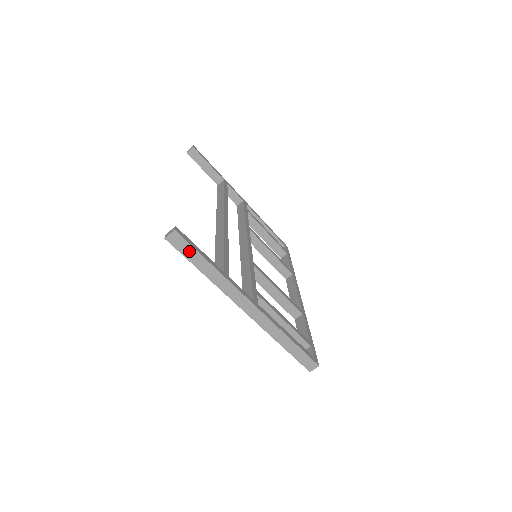
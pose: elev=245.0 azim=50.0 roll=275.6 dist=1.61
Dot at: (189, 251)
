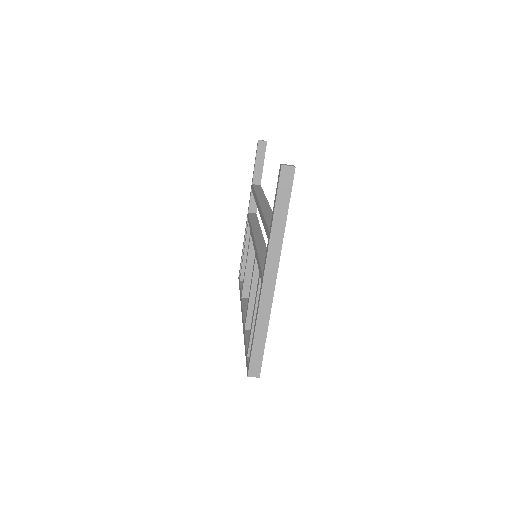
Dot at: (285, 192)
